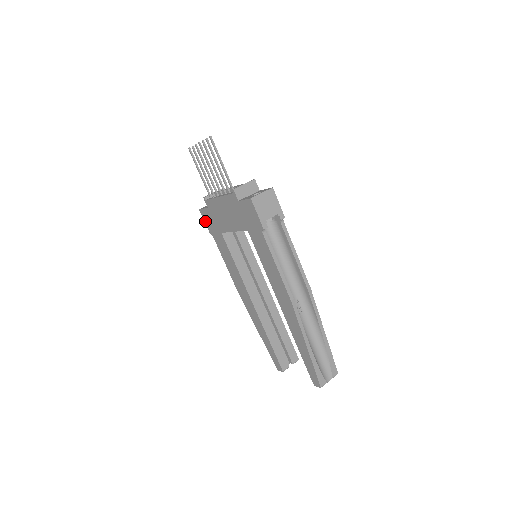
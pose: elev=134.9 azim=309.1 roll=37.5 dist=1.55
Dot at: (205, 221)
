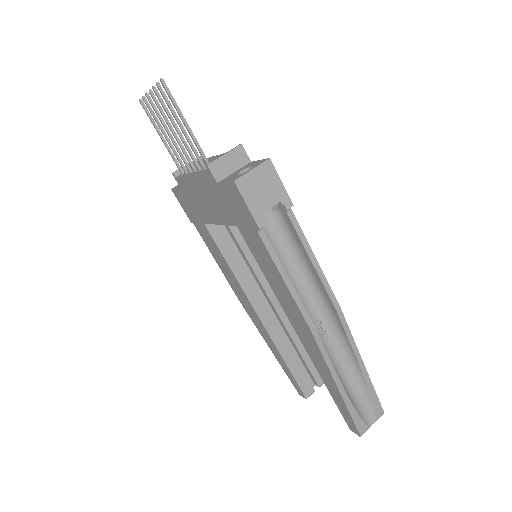
Dot at: (181, 205)
